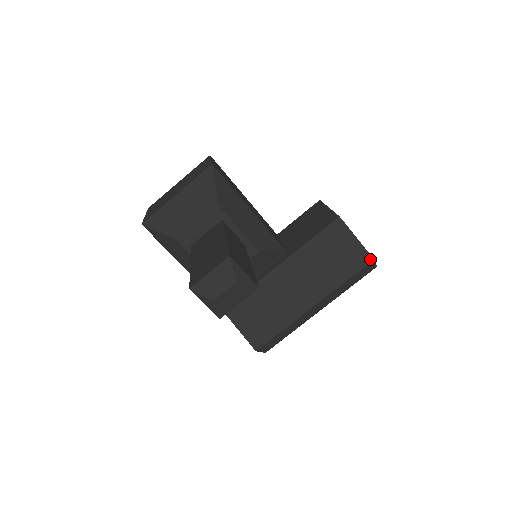
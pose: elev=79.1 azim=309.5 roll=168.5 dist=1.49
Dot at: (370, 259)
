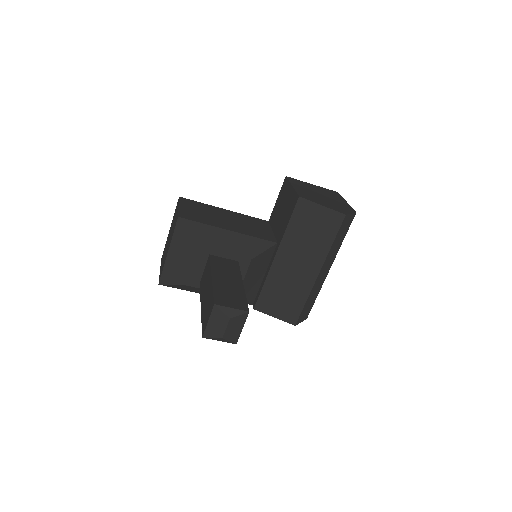
Dot at: (342, 216)
